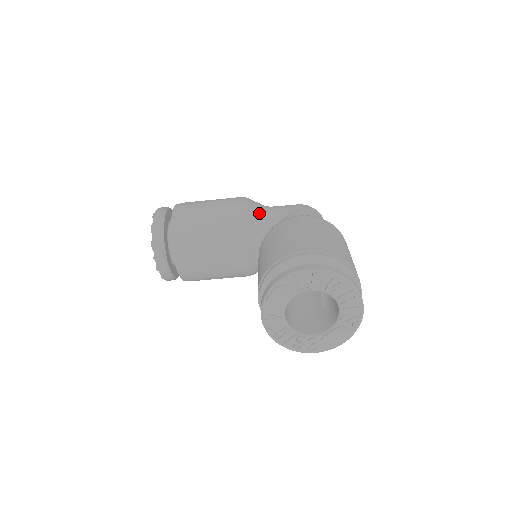
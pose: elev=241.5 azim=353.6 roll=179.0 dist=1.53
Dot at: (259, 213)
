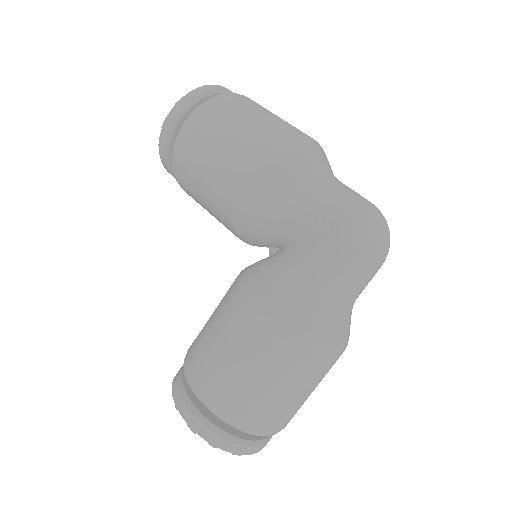
Dot at: (265, 215)
